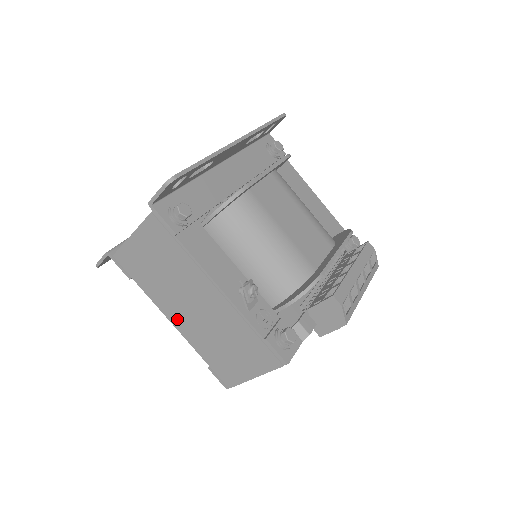
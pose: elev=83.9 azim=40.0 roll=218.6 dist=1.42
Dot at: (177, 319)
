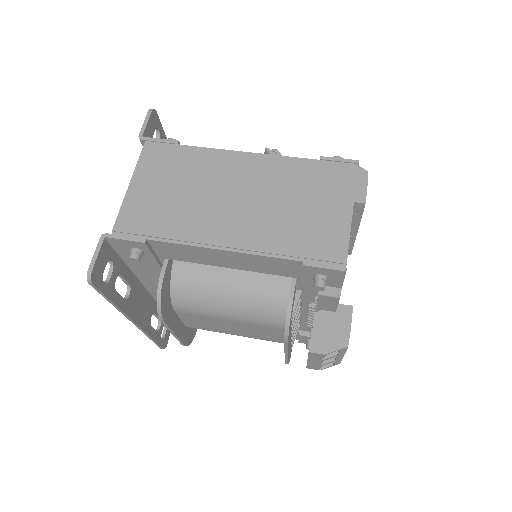
Dot at: (227, 234)
